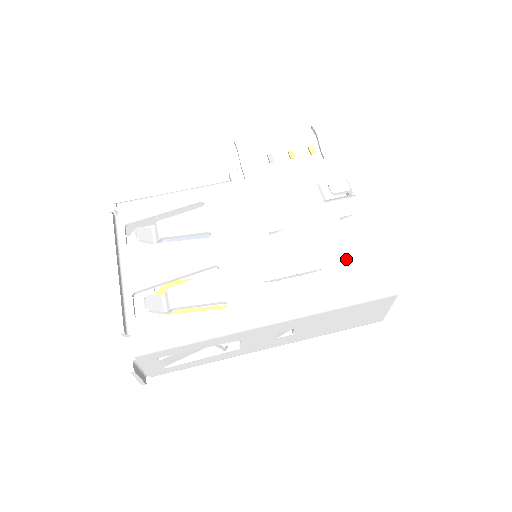
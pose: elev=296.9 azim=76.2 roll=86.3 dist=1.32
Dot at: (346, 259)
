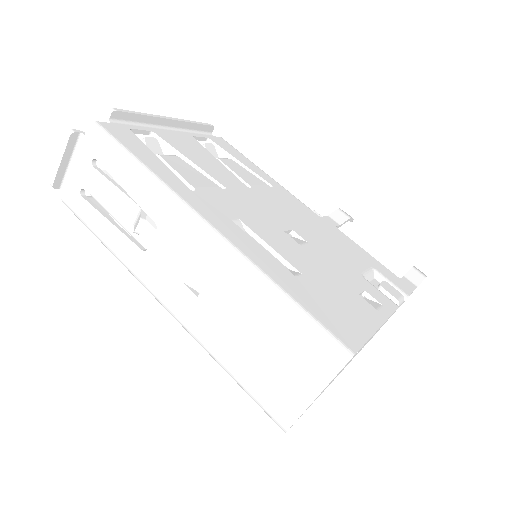
Dot at: (332, 296)
